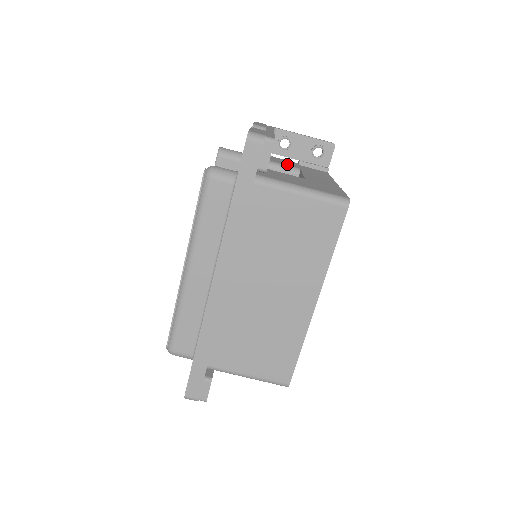
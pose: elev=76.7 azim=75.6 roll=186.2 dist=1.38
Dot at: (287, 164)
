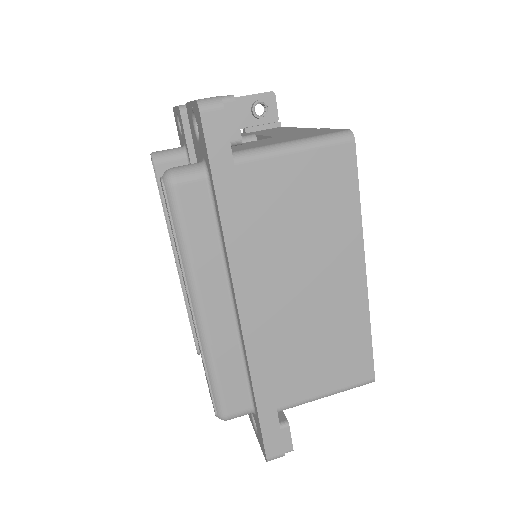
Dot at: occluded
